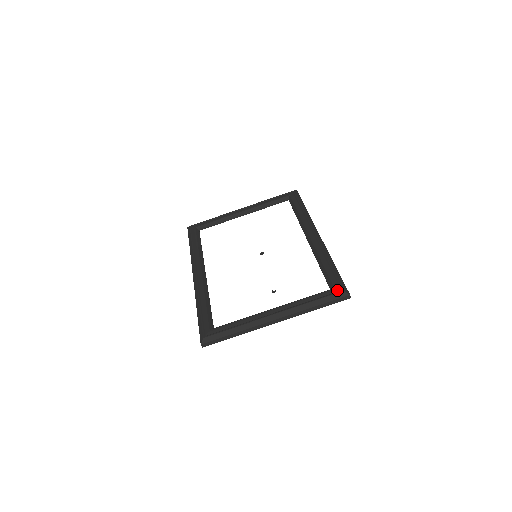
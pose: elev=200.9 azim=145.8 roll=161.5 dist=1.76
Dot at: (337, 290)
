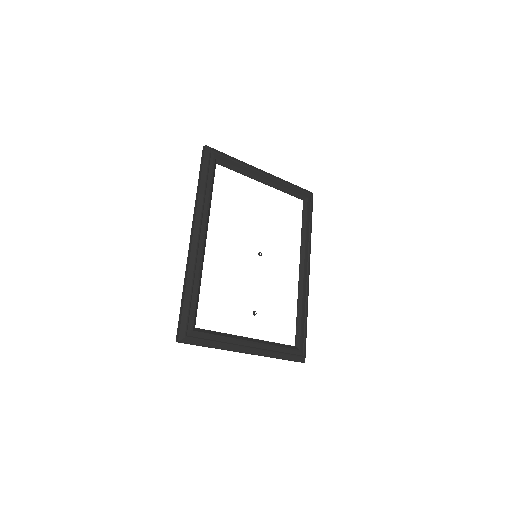
Dot at: (301, 354)
